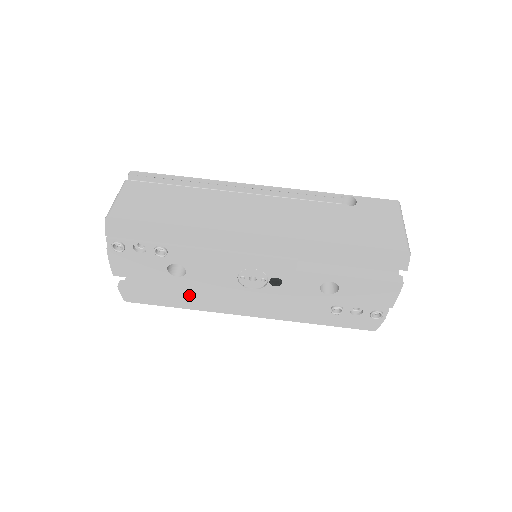
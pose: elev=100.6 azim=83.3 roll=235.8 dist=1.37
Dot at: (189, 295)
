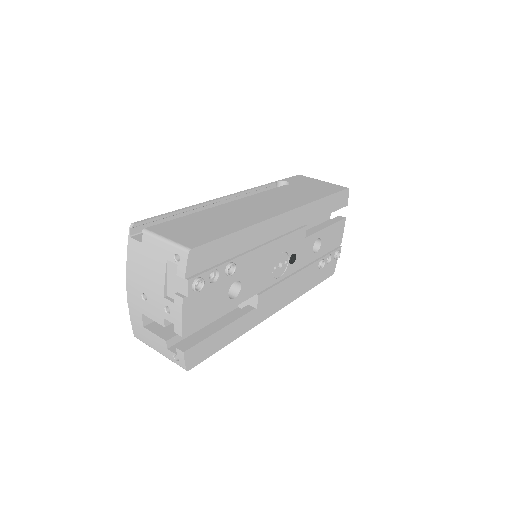
Dot at: (239, 318)
